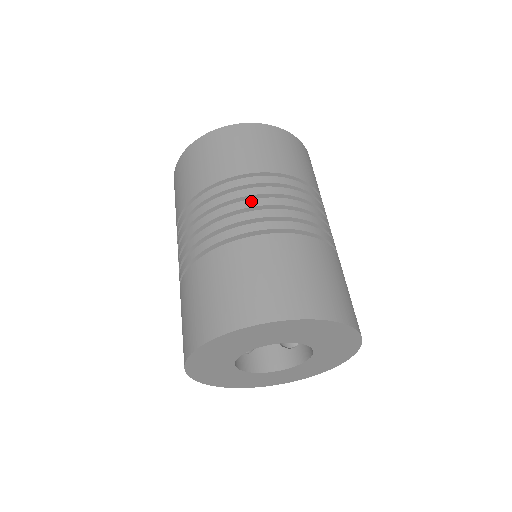
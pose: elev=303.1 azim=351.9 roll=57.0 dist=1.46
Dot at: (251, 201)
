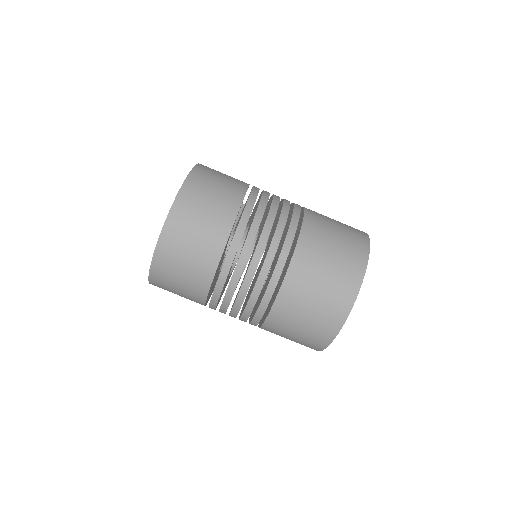
Dot at: (246, 279)
